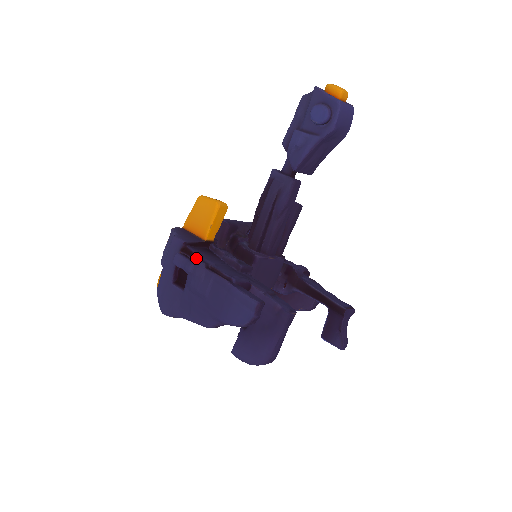
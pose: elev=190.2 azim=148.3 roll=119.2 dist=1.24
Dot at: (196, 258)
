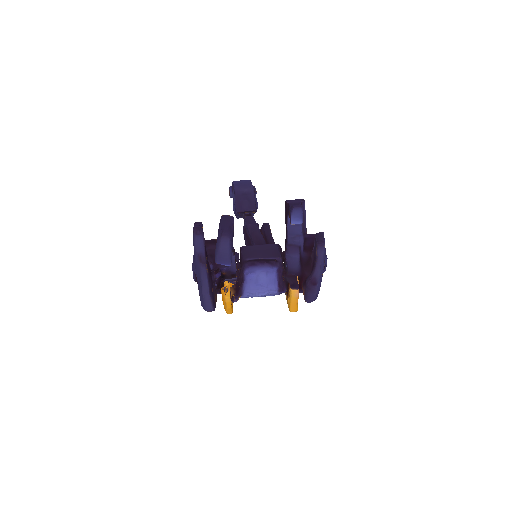
Dot at: occluded
